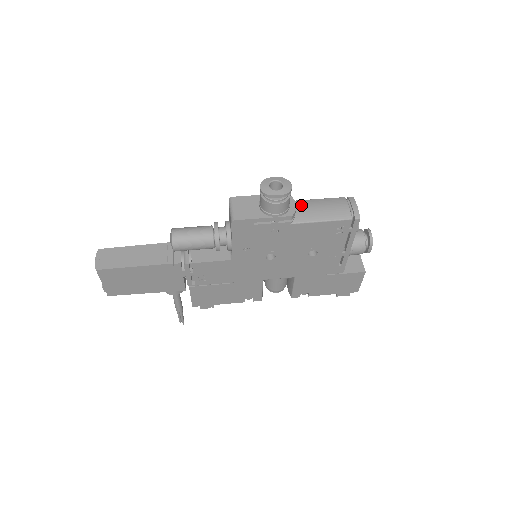
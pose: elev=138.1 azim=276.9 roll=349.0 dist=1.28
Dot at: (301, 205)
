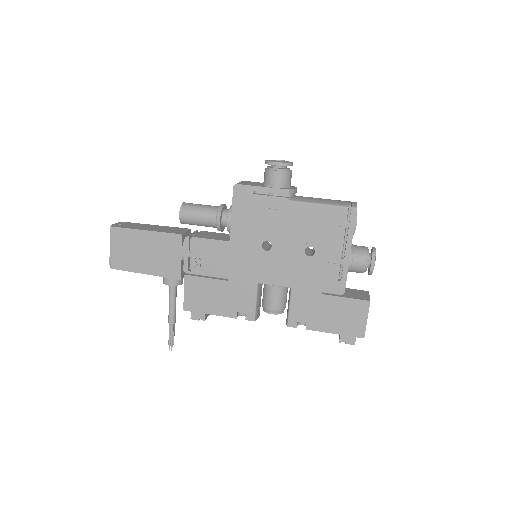
Dot at: occluded
